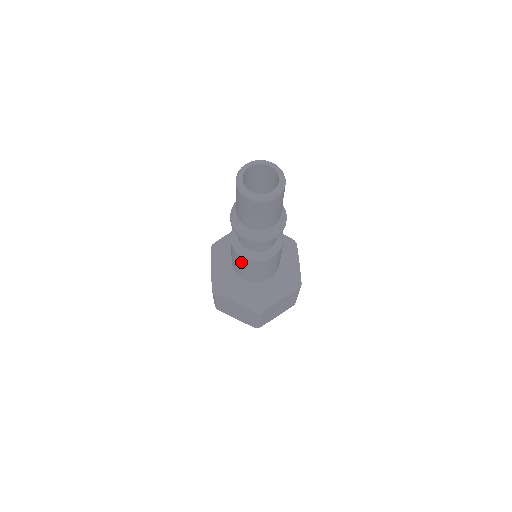
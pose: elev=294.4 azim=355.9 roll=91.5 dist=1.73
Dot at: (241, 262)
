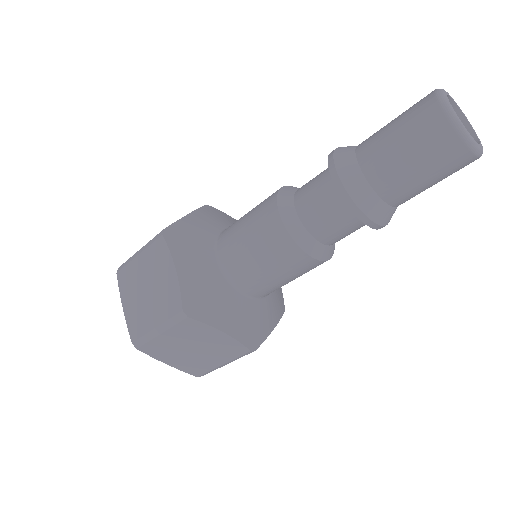
Dot at: (284, 260)
